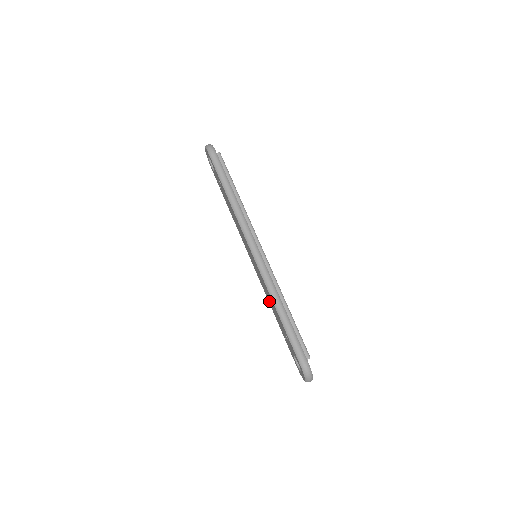
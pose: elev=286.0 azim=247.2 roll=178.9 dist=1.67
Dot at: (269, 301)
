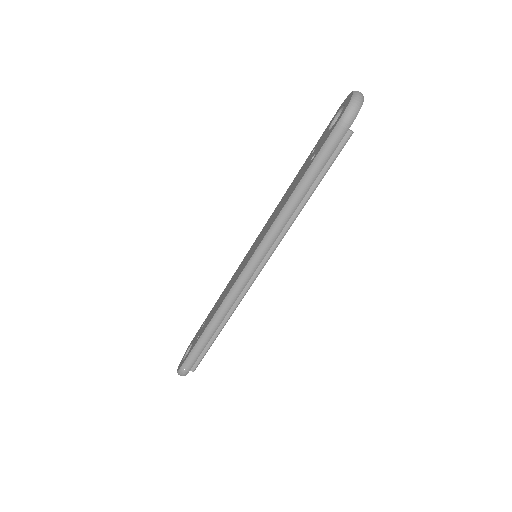
Dot at: (225, 290)
